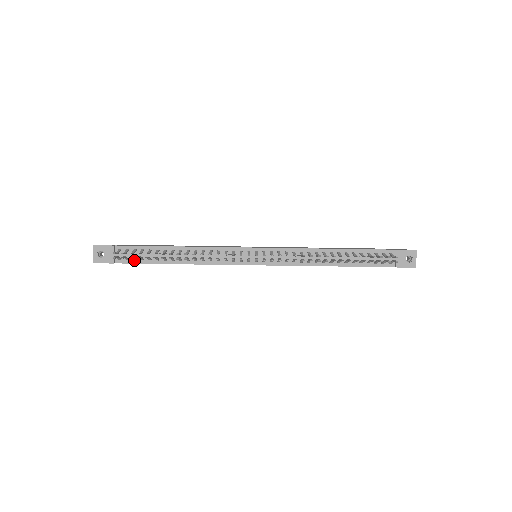
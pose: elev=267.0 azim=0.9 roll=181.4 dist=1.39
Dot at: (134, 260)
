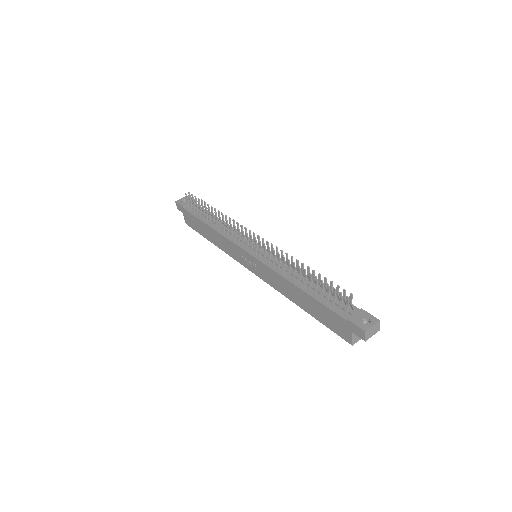
Dot at: (193, 212)
